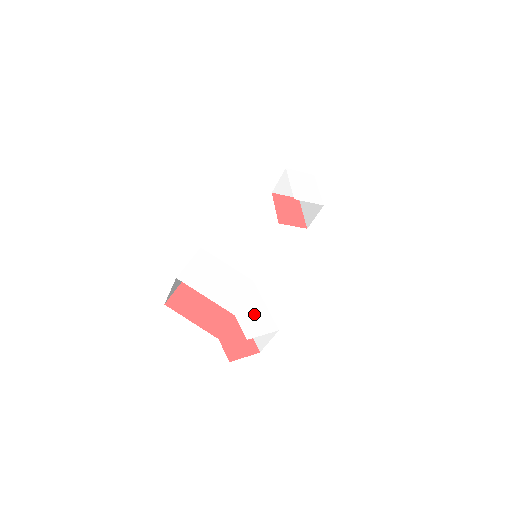
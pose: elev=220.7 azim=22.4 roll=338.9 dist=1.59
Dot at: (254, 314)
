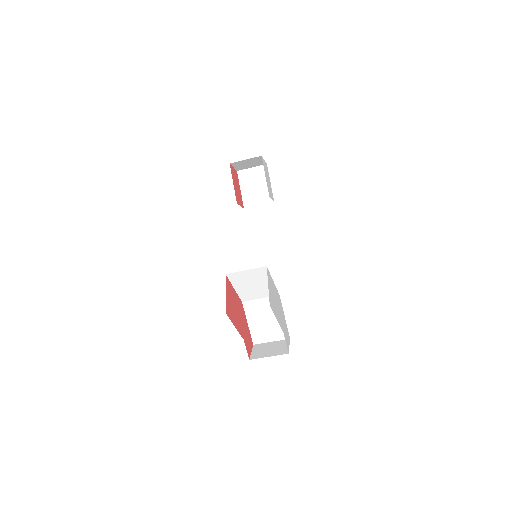
Dot at: (285, 328)
